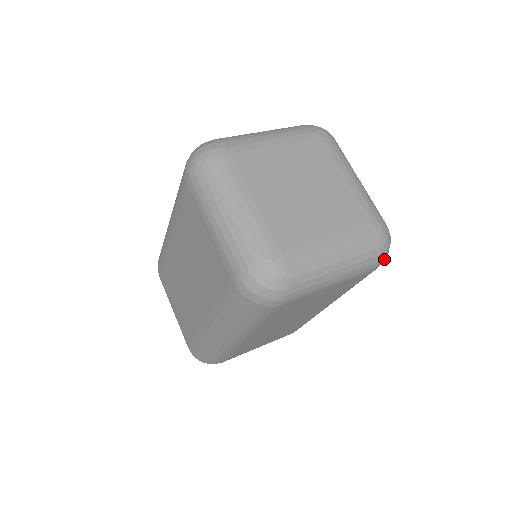
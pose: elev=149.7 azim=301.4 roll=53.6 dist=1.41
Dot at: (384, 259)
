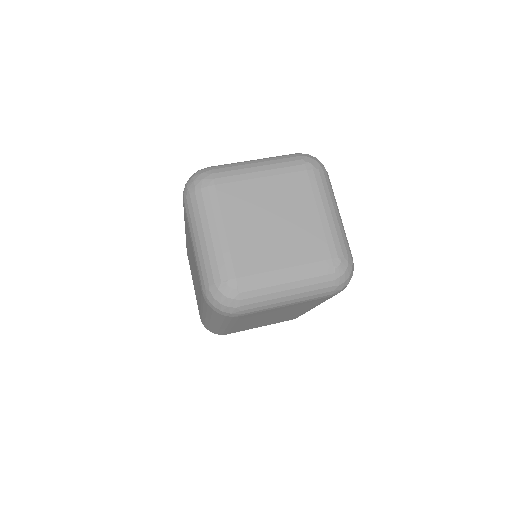
Dot at: (342, 288)
